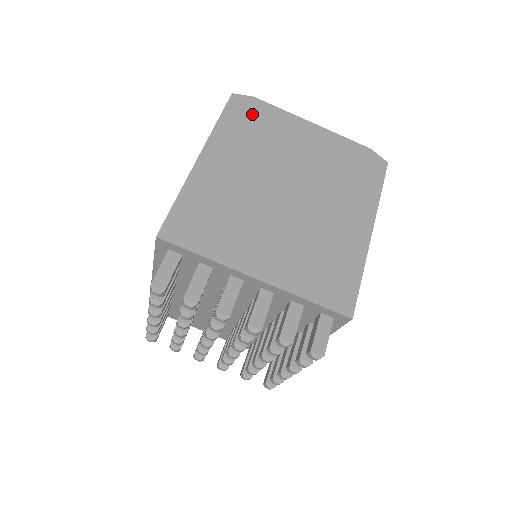
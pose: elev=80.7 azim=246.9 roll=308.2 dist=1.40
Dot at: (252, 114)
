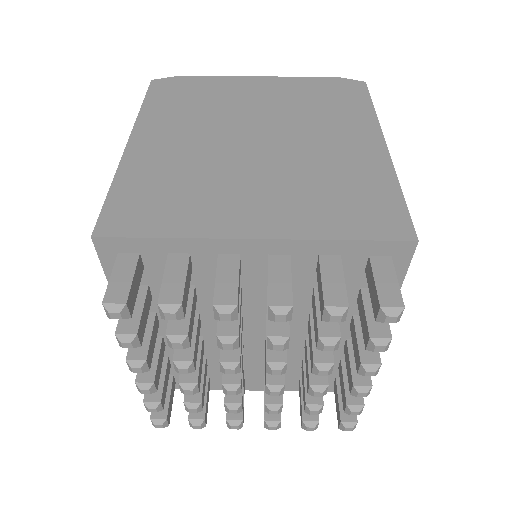
Dot at: (182, 89)
